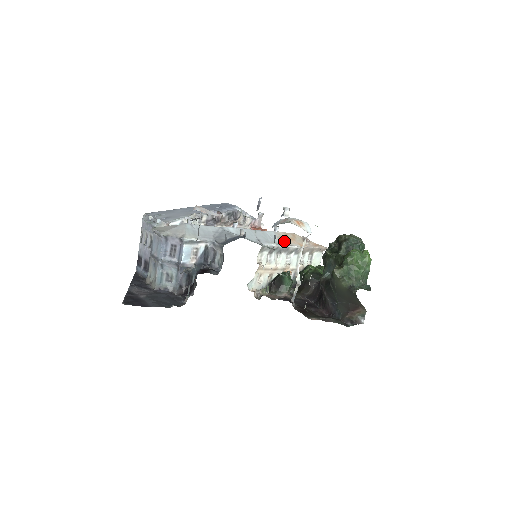
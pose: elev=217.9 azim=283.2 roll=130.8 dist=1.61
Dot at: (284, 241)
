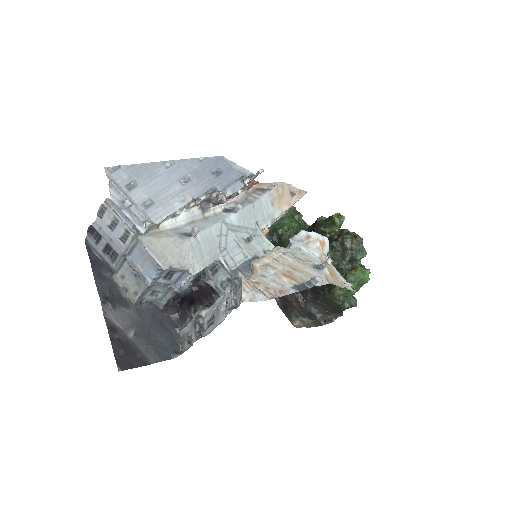
Dot at: (276, 207)
